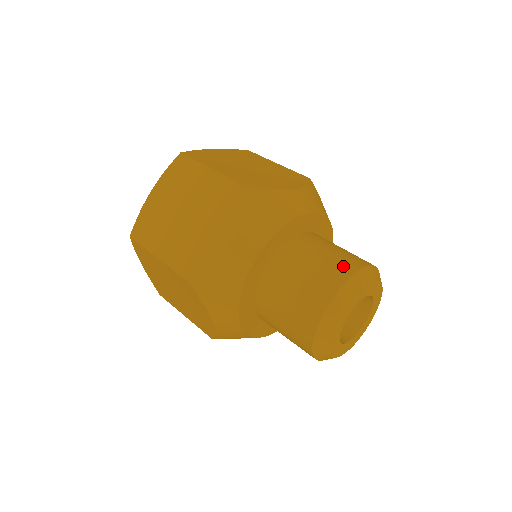
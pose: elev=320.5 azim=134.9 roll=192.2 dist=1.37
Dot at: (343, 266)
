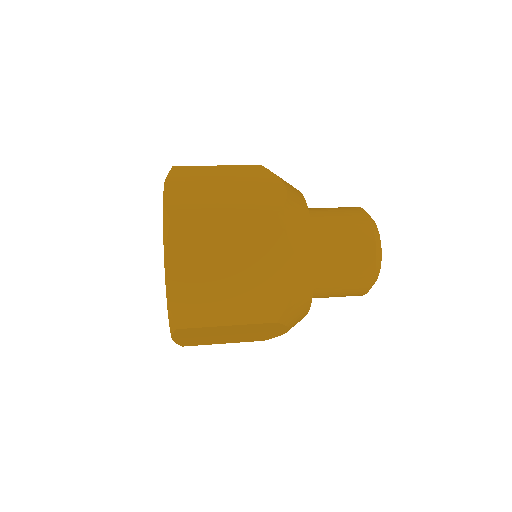
Dot at: (361, 225)
